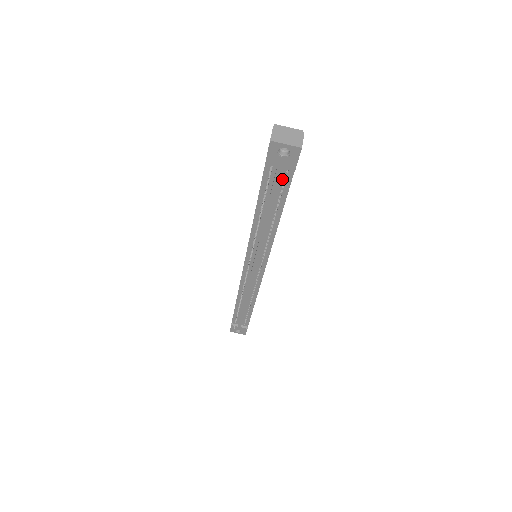
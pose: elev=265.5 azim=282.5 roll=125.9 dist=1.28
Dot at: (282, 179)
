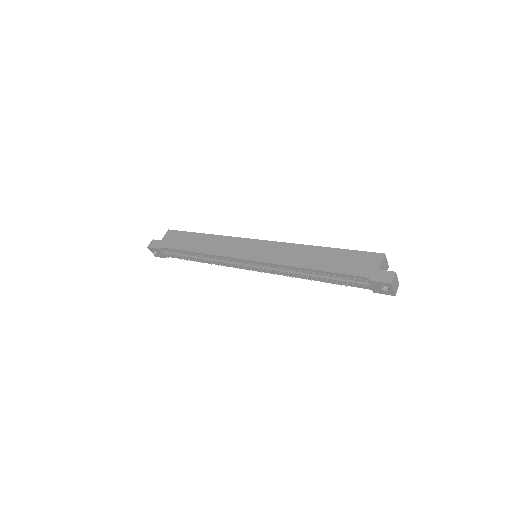
Dot at: occluded
